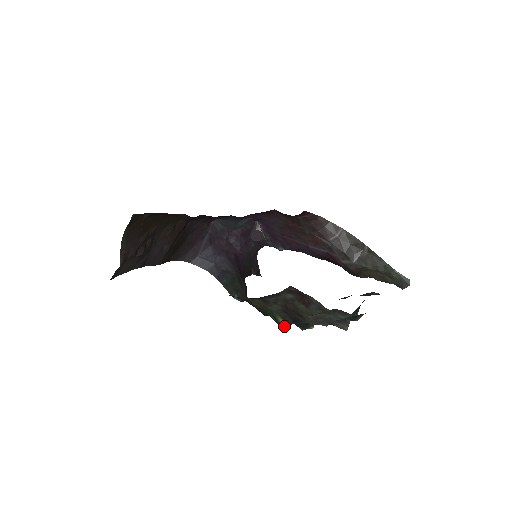
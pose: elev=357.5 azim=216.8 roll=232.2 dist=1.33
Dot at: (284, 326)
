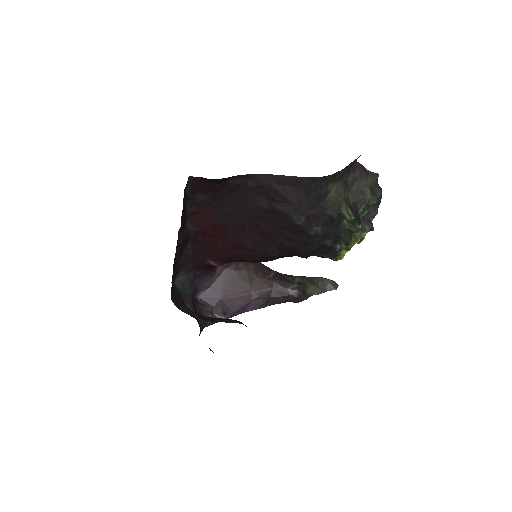
Dot at: (352, 218)
